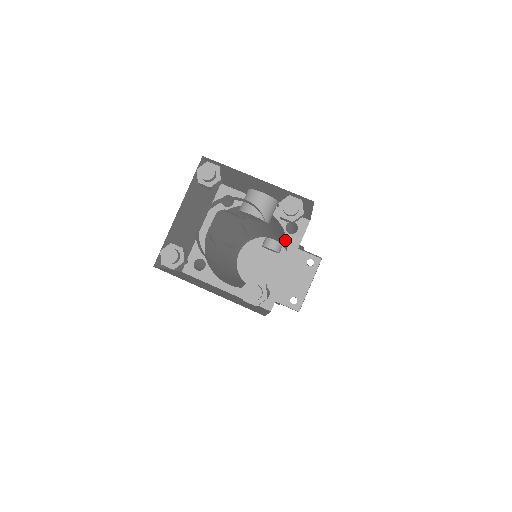
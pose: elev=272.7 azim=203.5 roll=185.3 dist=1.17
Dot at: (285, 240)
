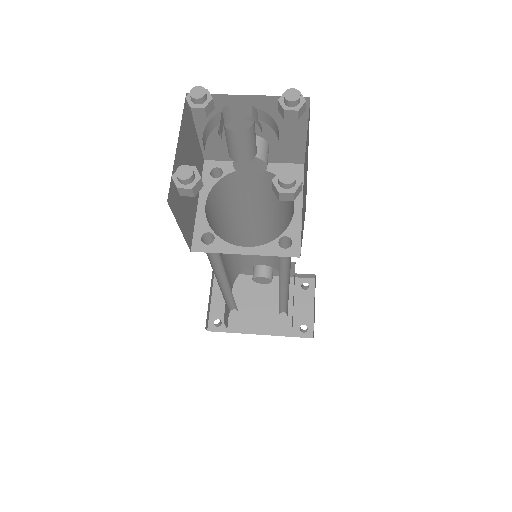
Dot at: (281, 221)
